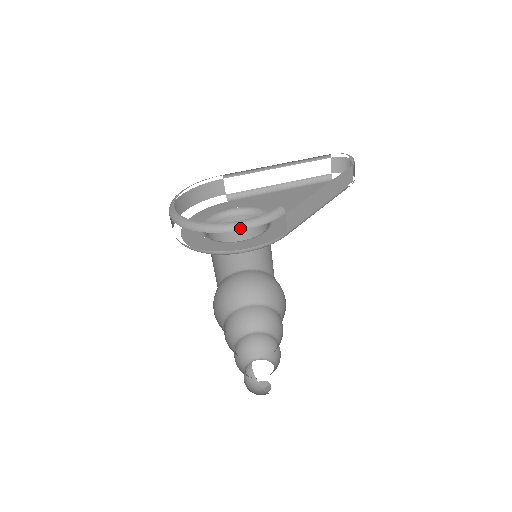
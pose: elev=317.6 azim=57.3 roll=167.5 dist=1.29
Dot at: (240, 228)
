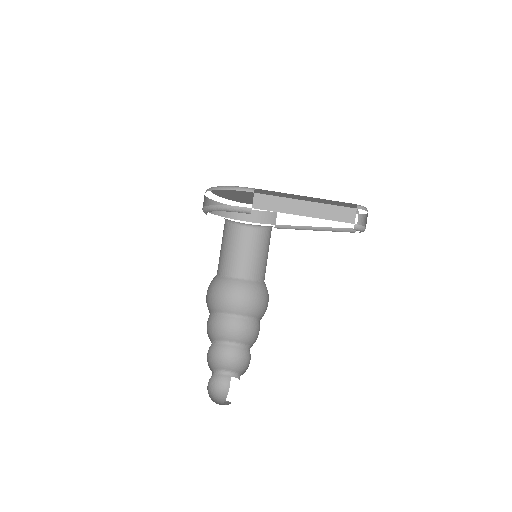
Dot at: (219, 188)
